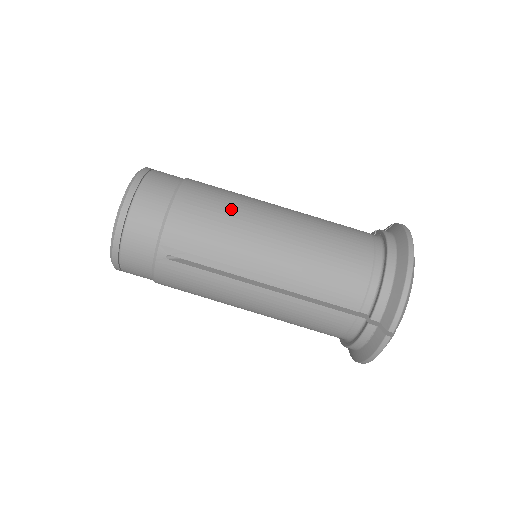
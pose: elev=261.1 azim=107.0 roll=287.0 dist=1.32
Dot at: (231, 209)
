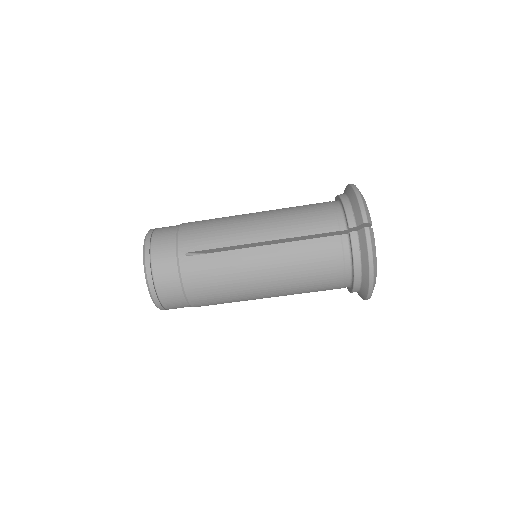
Dot at: (221, 218)
